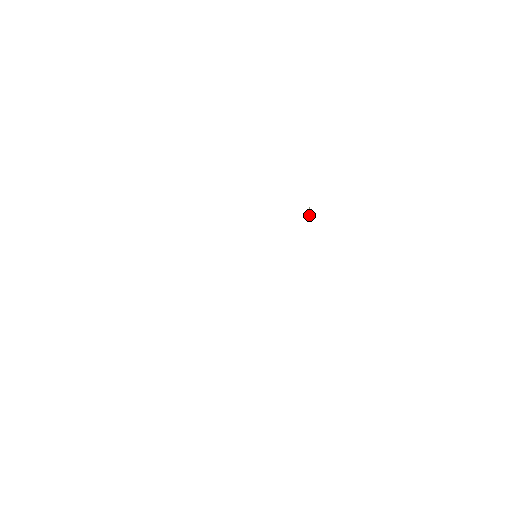
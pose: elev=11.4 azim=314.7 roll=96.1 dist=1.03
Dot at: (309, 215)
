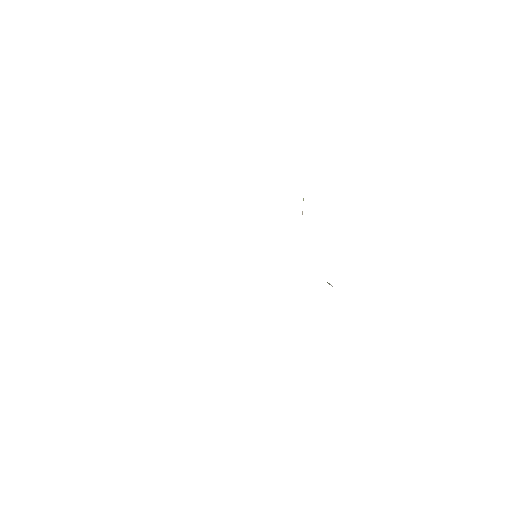
Dot at: (302, 213)
